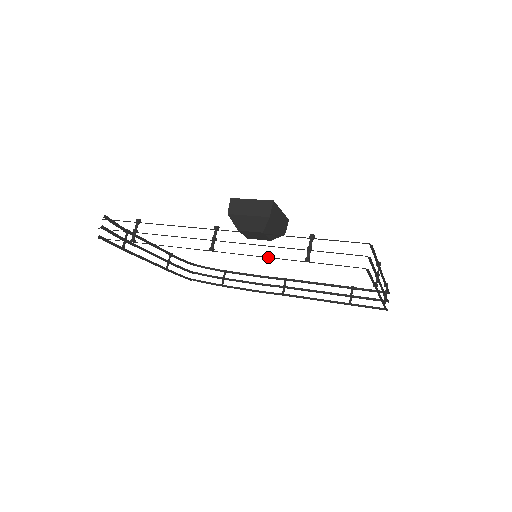
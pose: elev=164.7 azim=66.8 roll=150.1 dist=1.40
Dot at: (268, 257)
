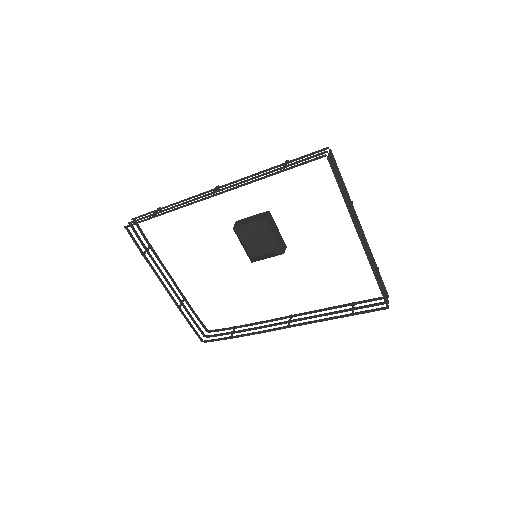
Dot at: (254, 180)
